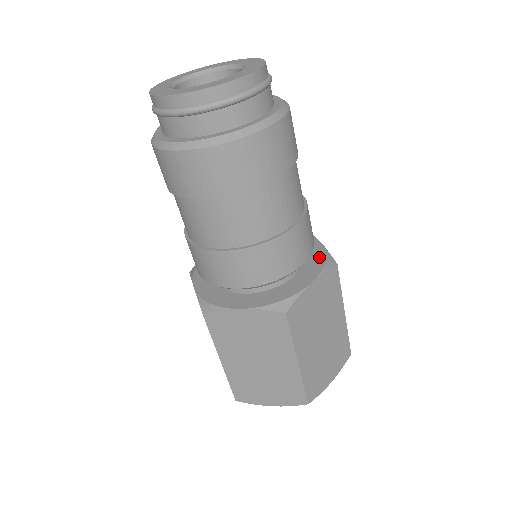
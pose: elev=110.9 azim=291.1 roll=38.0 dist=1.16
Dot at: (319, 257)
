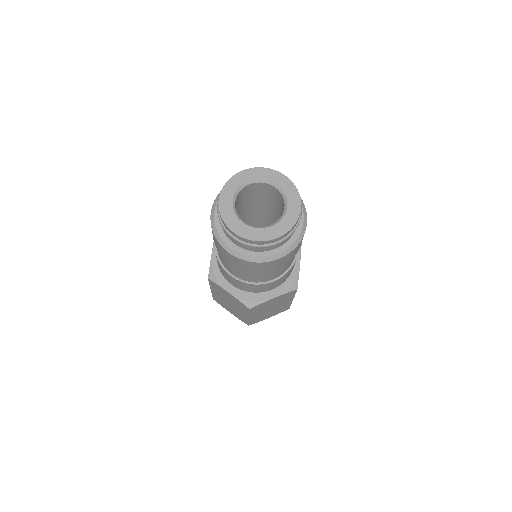
Dot at: (290, 279)
